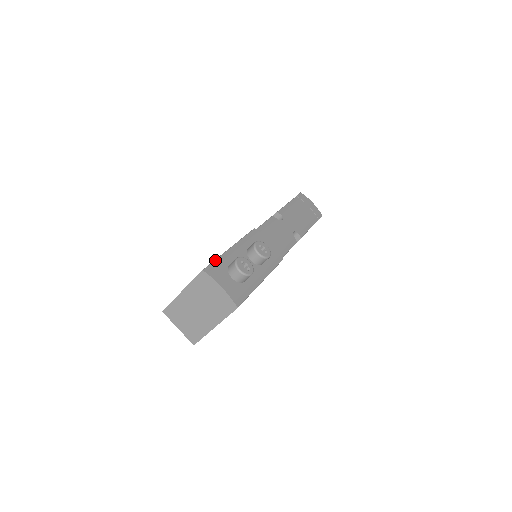
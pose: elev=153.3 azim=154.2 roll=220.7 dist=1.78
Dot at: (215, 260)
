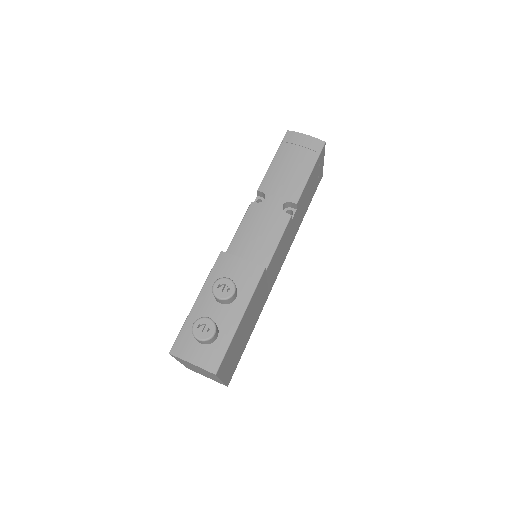
Dot at: (180, 331)
